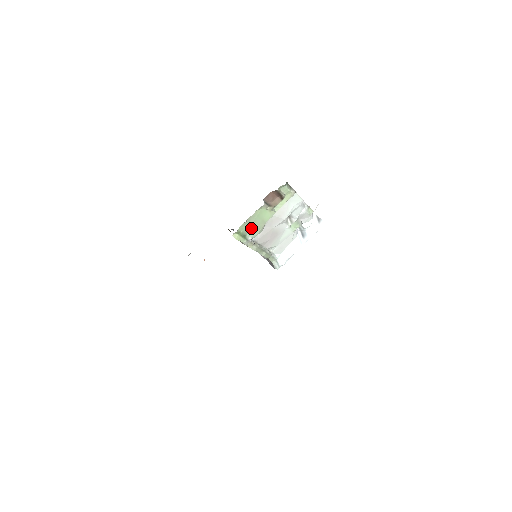
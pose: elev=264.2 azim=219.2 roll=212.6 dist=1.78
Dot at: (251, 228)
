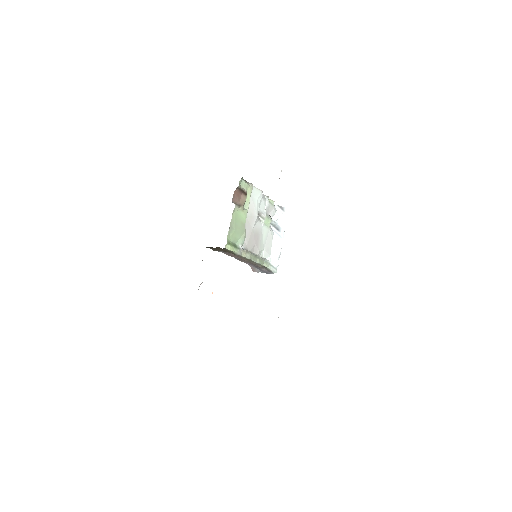
Dot at: (236, 235)
